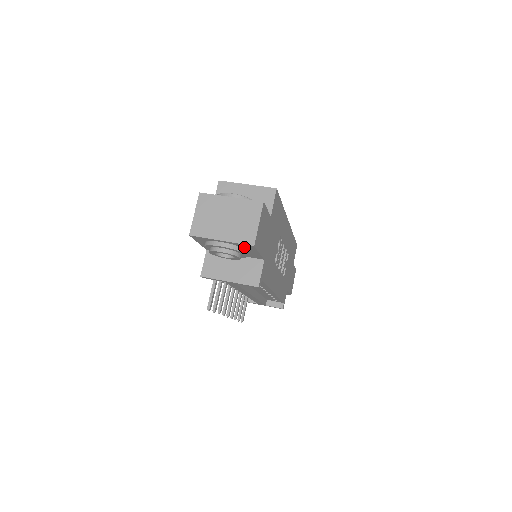
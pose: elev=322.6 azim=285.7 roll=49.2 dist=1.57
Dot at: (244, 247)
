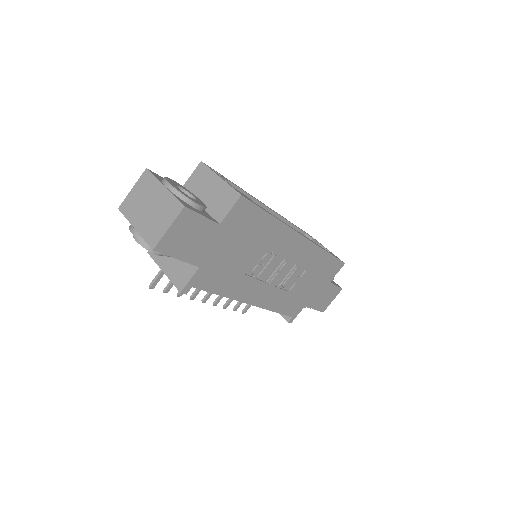
Dot at: occluded
